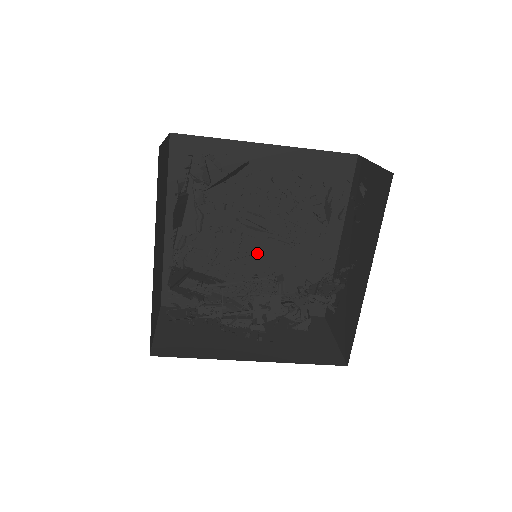
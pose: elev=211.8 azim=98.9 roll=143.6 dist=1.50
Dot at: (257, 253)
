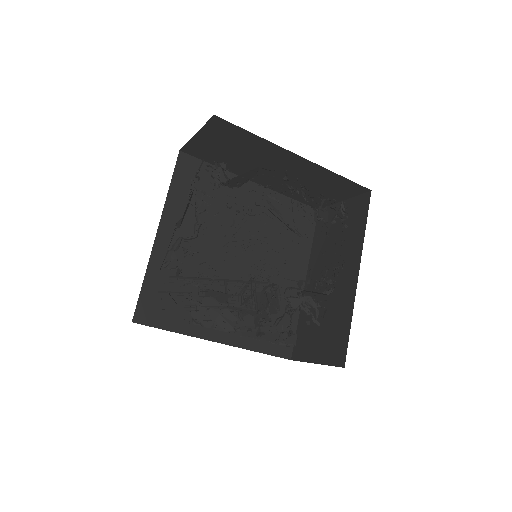
Dot at: (237, 279)
